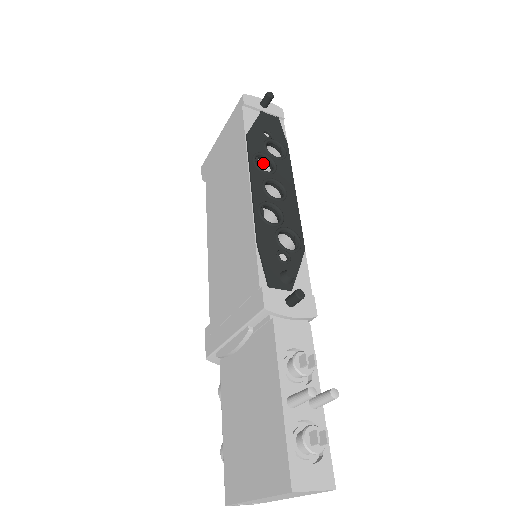
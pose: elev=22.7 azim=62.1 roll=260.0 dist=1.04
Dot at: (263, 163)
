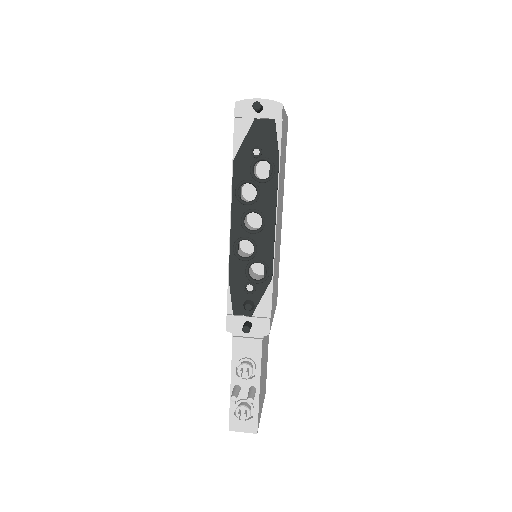
Dot at: occluded
